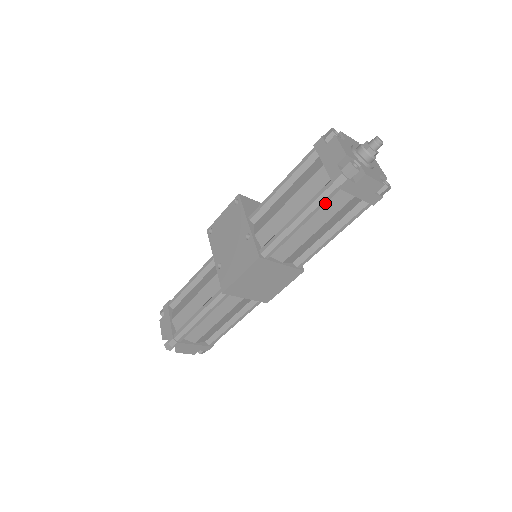
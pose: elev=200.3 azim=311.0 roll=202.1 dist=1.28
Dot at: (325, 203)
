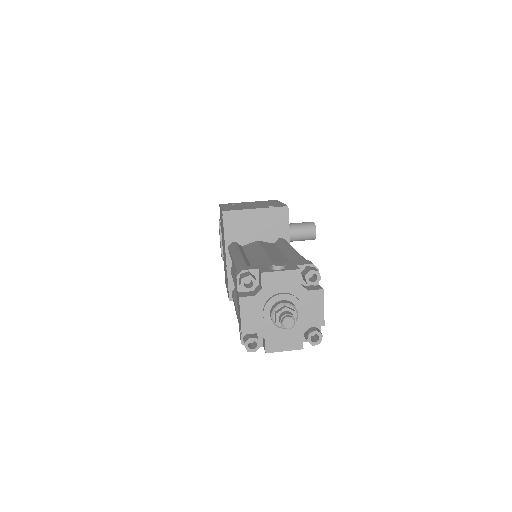
Dot at: occluded
